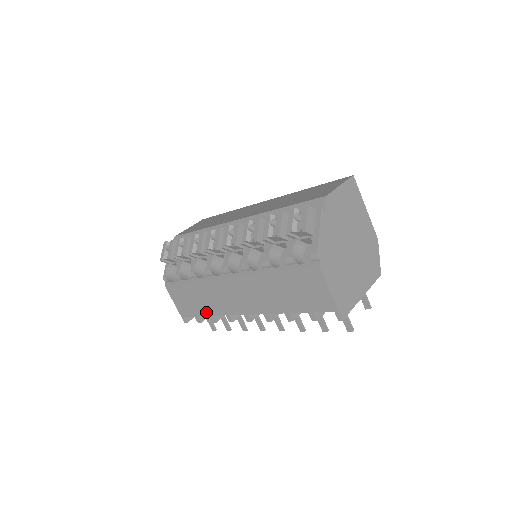
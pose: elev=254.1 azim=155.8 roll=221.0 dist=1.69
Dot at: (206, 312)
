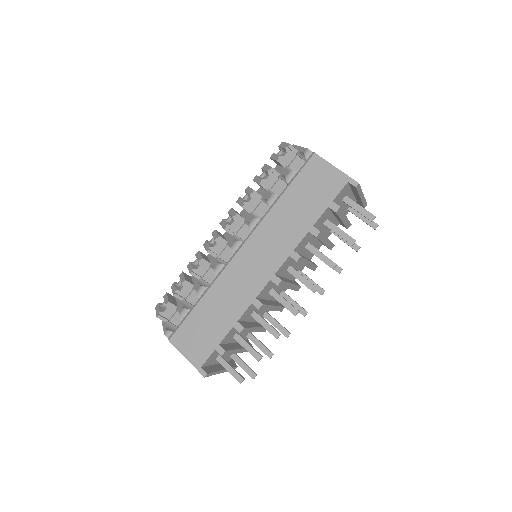
Dot at: (228, 325)
